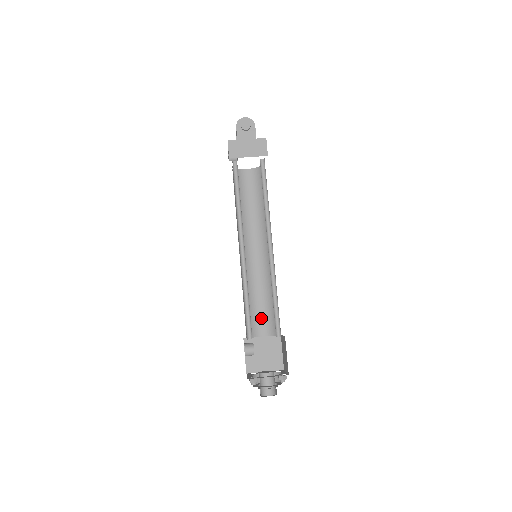
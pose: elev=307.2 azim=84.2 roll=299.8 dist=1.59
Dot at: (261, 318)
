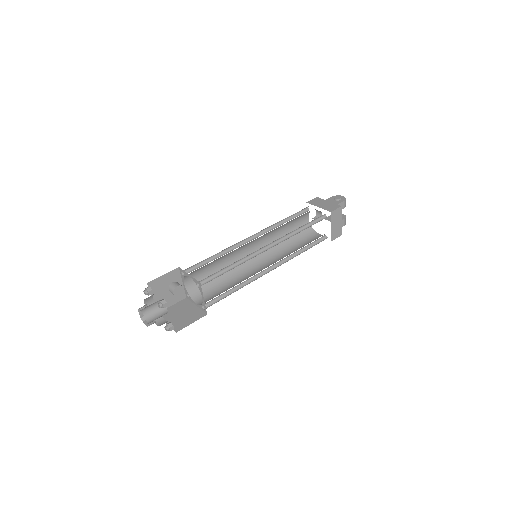
Dot at: (211, 295)
